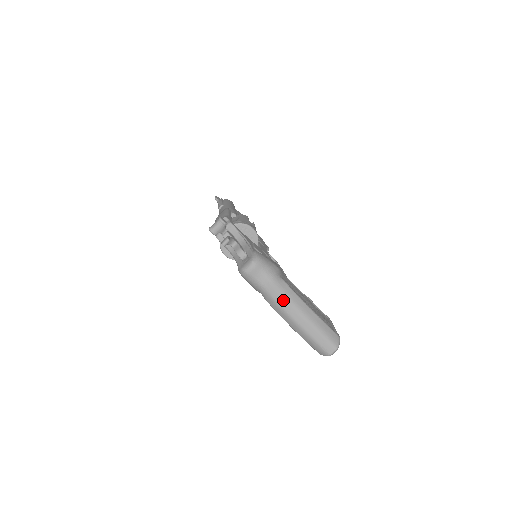
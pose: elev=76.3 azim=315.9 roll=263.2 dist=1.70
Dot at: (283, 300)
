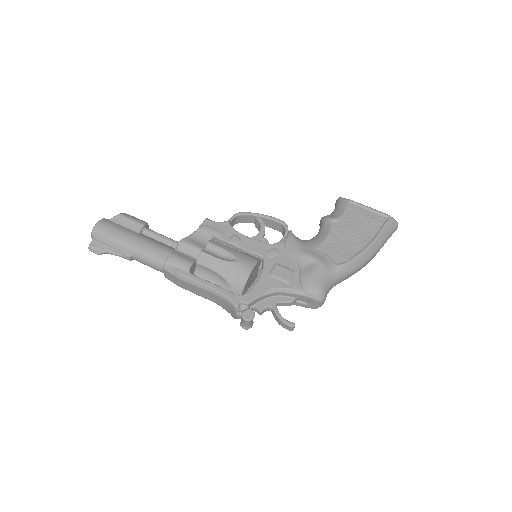
Dot at: (355, 272)
